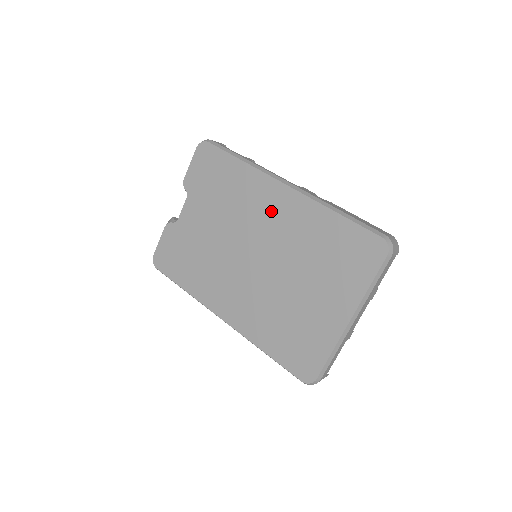
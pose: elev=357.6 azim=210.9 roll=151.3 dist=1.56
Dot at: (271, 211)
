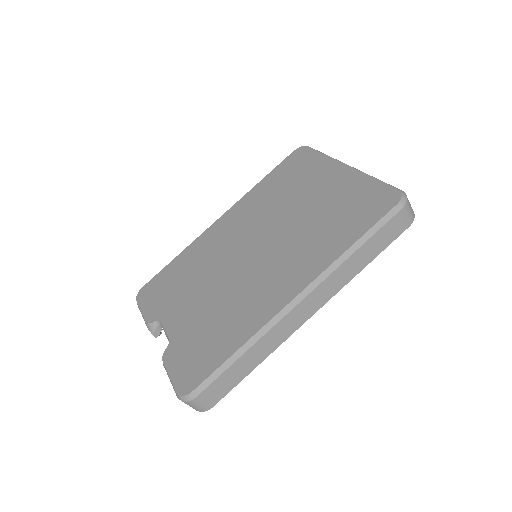
Dot at: (228, 231)
